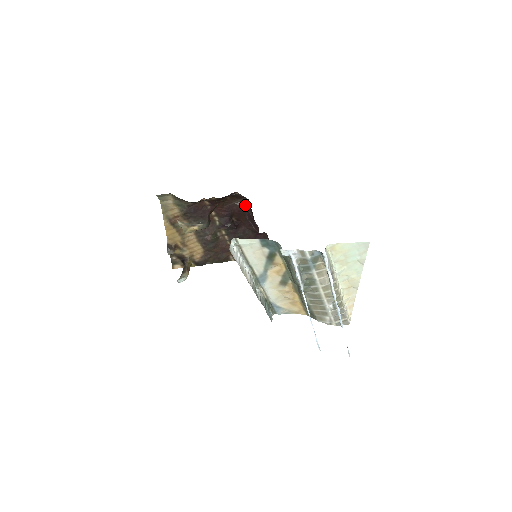
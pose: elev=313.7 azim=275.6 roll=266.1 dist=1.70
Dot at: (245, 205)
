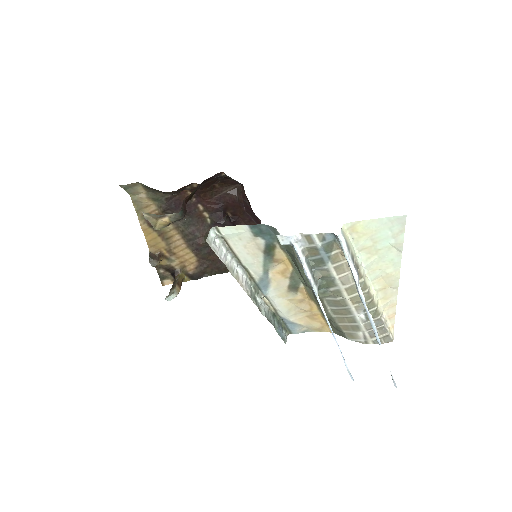
Dot at: (239, 193)
